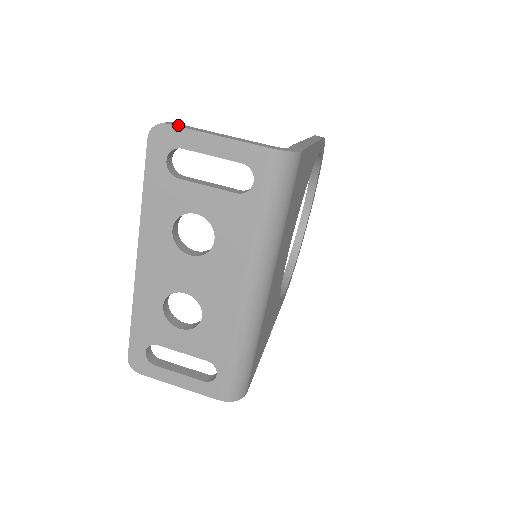
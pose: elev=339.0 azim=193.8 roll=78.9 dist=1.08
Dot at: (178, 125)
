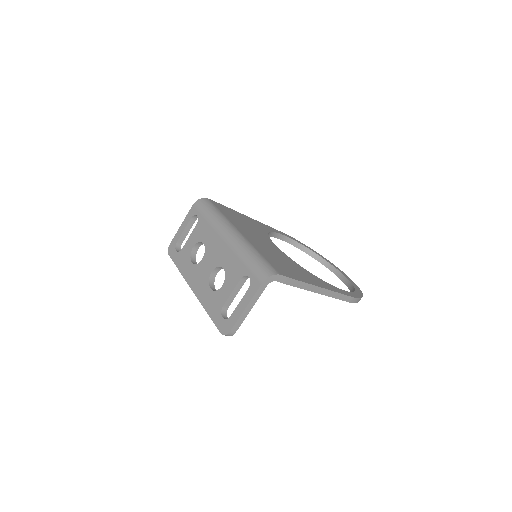
Dot at: occluded
